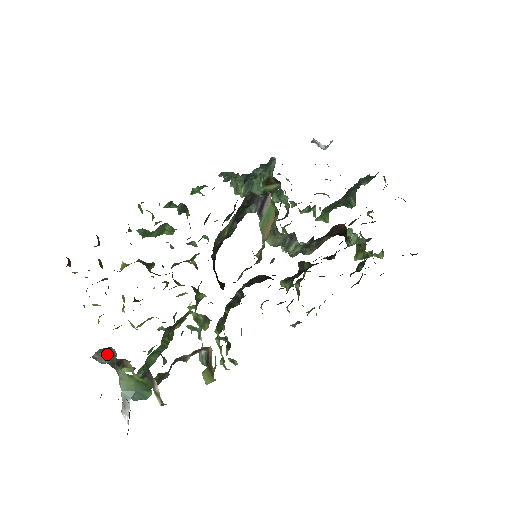
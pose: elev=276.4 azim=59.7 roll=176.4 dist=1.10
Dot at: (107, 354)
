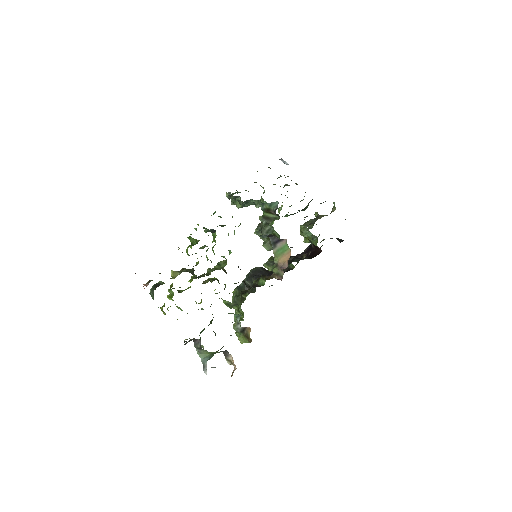
Dot at: (190, 340)
